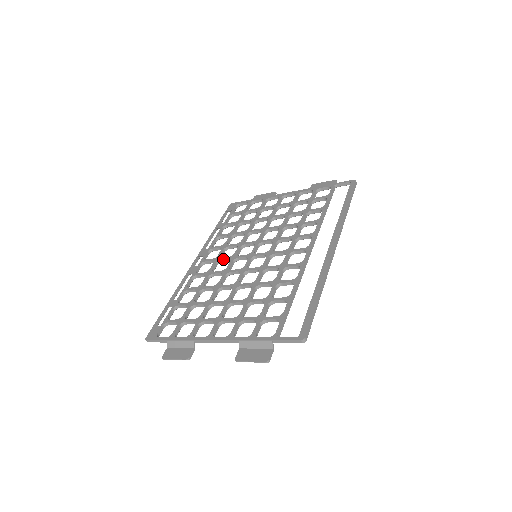
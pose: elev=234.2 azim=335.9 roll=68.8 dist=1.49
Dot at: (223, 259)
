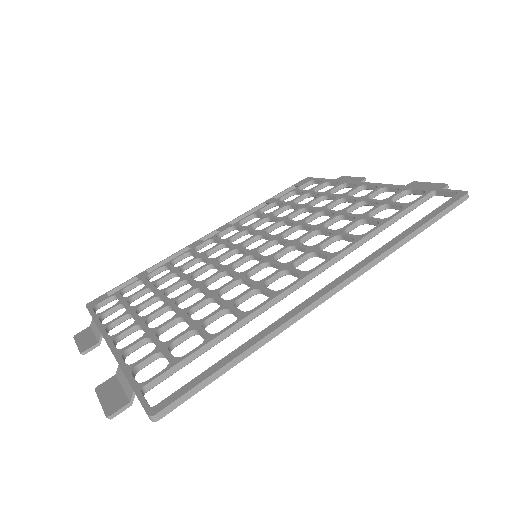
Dot at: (227, 244)
